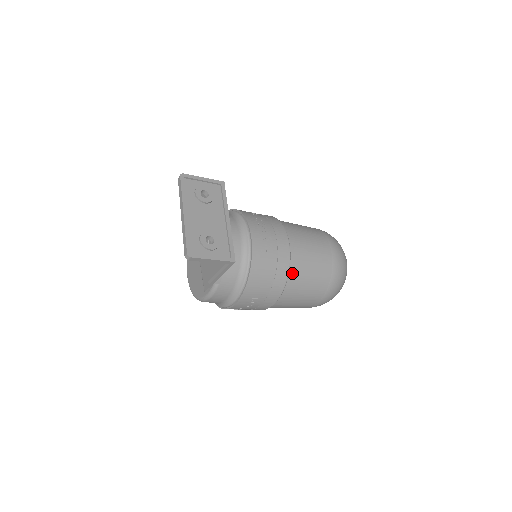
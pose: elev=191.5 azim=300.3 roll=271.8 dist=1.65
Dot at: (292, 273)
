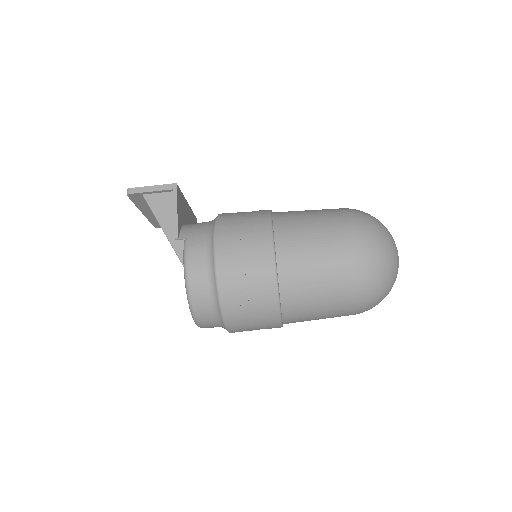
Dot at: (278, 215)
